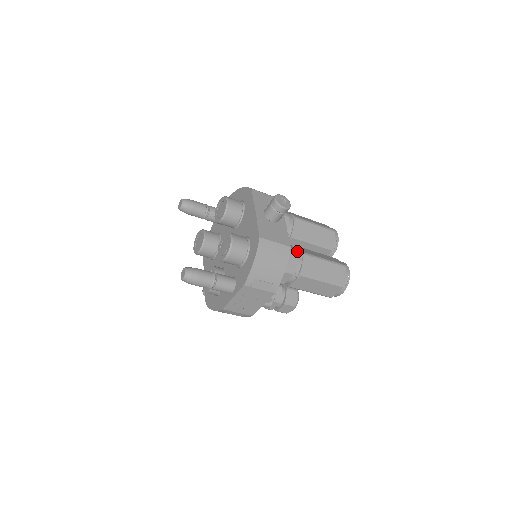
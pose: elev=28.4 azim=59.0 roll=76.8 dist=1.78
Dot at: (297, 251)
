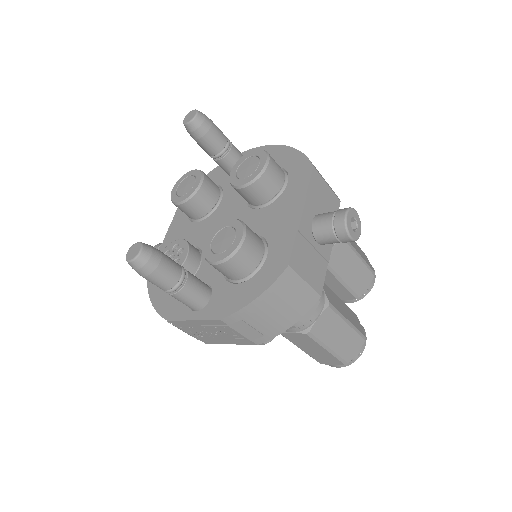
Dot at: (321, 295)
